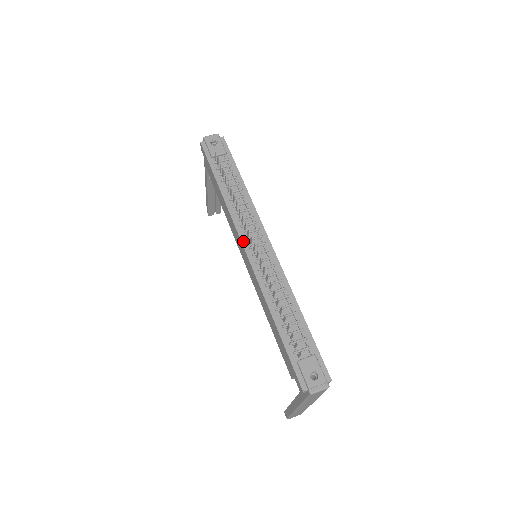
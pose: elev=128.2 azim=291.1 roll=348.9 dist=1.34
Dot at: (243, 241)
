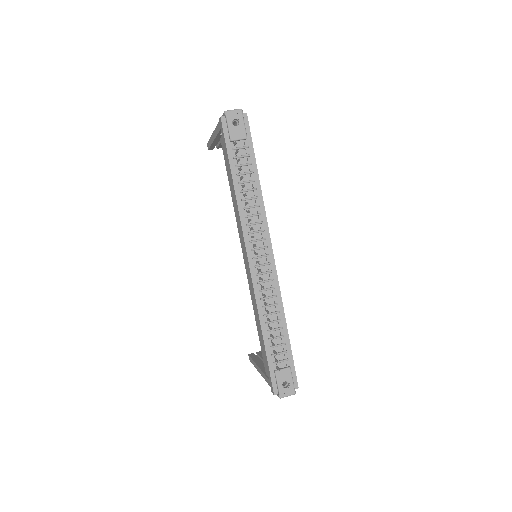
Dot at: (248, 250)
